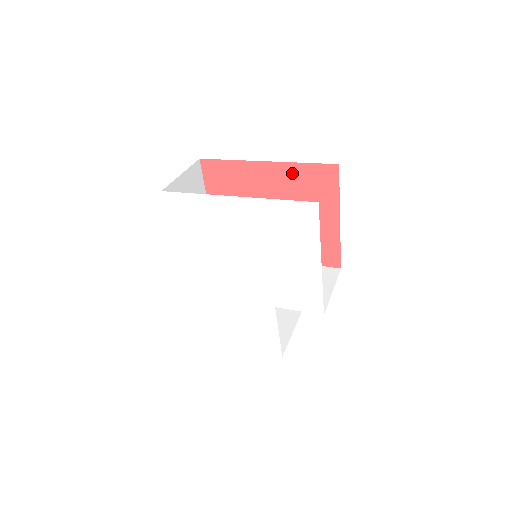
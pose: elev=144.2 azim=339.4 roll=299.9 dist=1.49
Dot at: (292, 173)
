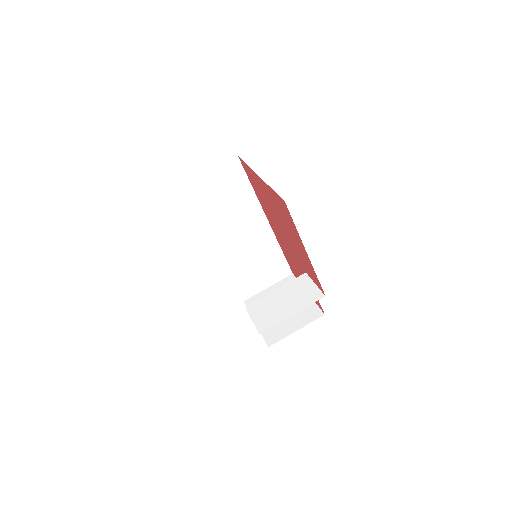
Dot at: (271, 193)
